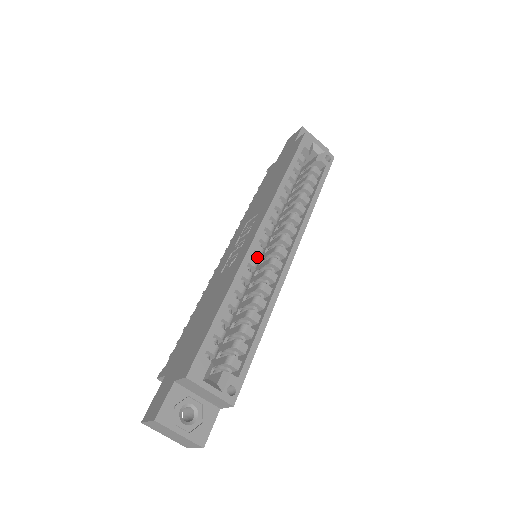
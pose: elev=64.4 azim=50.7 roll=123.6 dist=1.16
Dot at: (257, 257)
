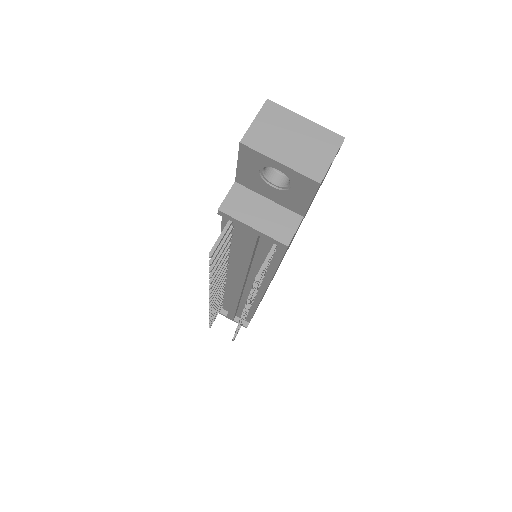
Dot at: occluded
